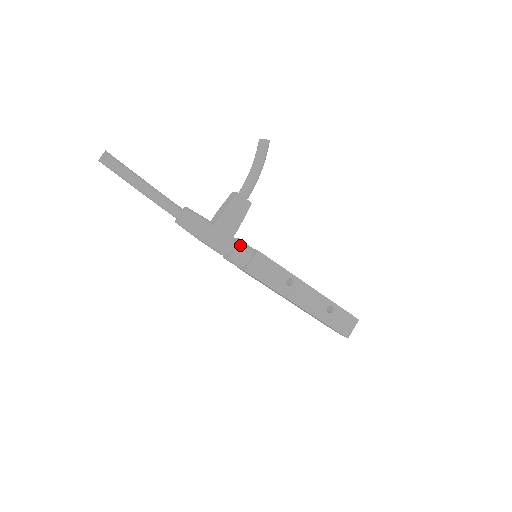
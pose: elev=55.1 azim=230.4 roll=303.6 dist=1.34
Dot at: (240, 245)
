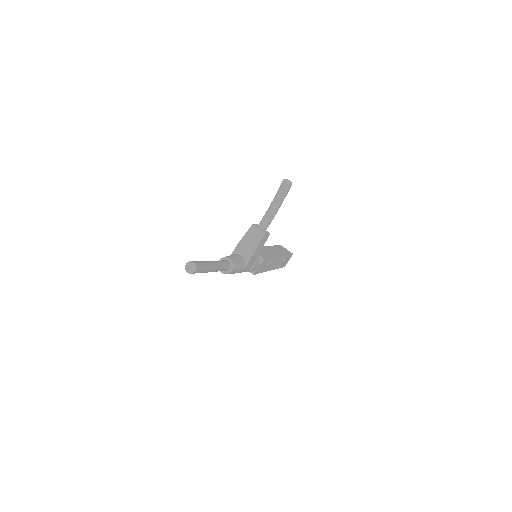
Dot at: (256, 262)
